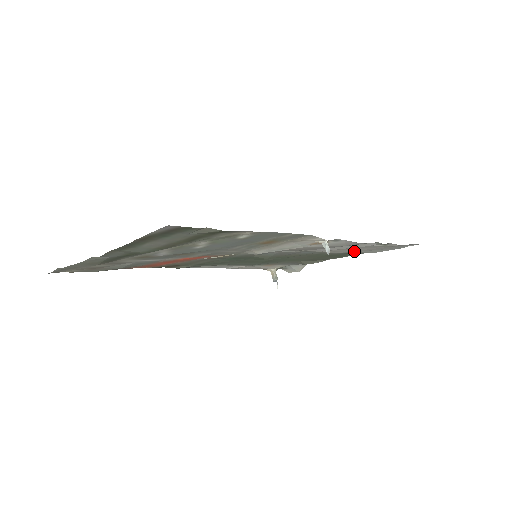
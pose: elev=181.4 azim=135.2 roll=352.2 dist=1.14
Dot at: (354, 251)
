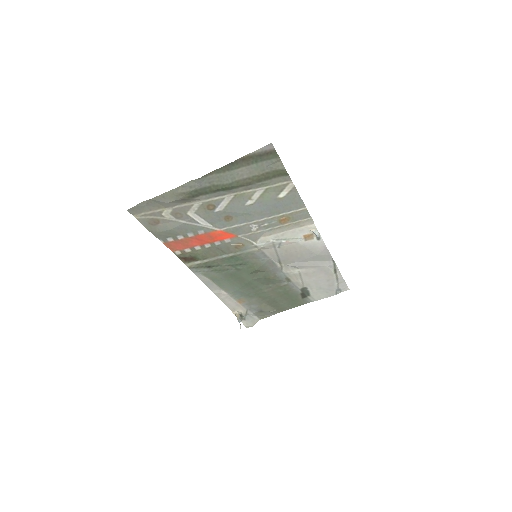
Dot at: (311, 283)
